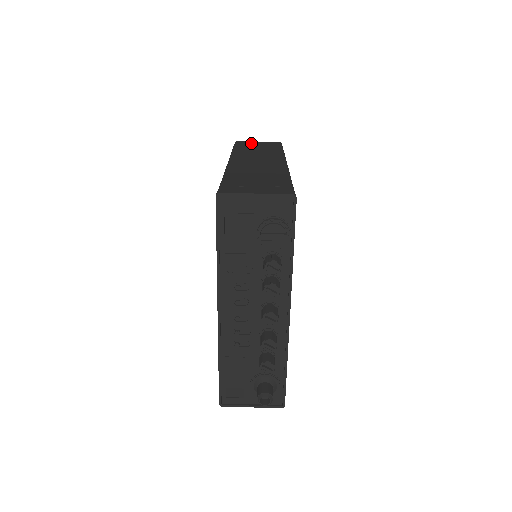
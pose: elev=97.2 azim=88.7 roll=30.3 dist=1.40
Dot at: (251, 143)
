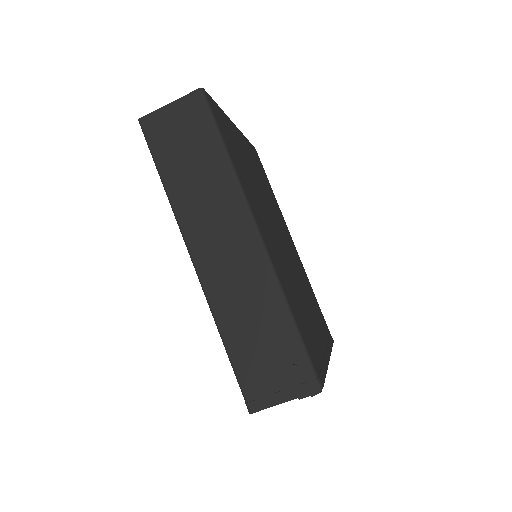
Dot at: (165, 125)
